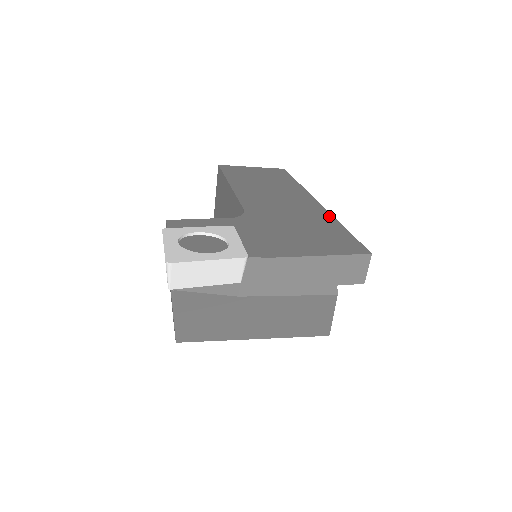
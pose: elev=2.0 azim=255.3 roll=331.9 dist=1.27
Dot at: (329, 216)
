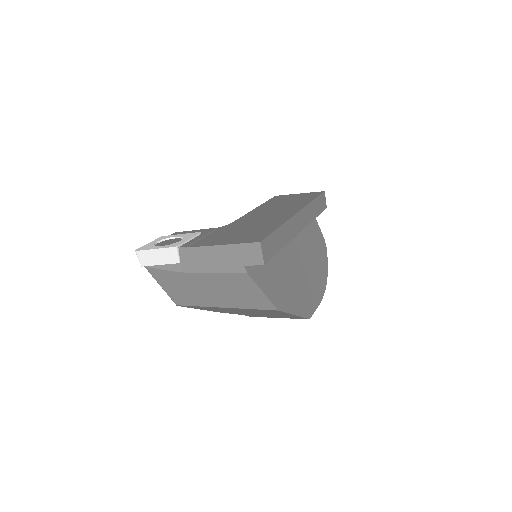
Dot at: (283, 221)
